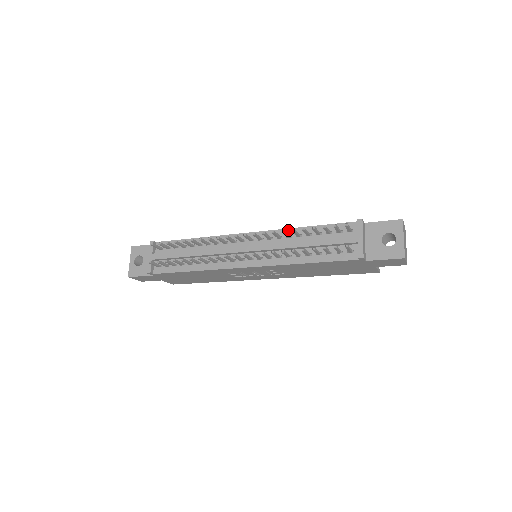
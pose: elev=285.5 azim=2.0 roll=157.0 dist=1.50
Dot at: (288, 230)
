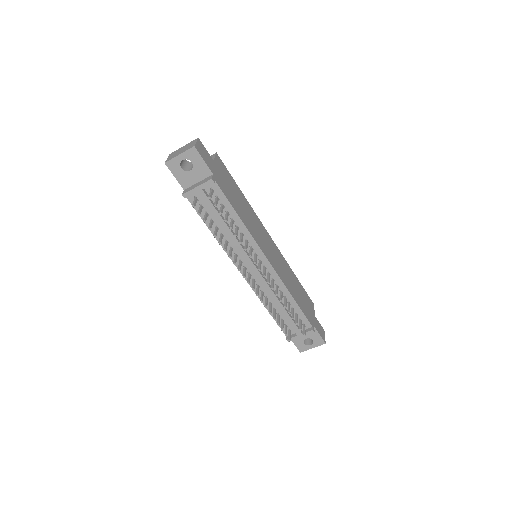
Dot at: (286, 289)
